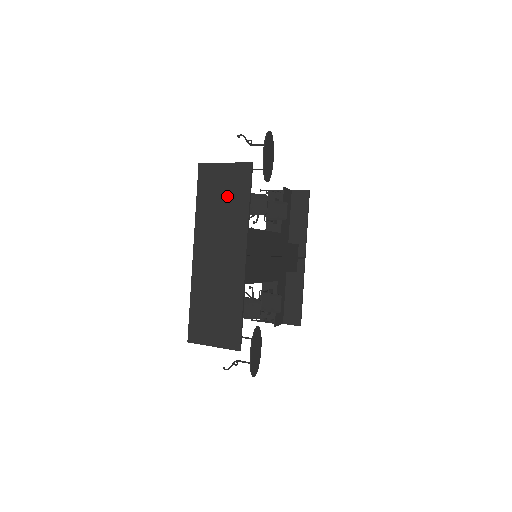
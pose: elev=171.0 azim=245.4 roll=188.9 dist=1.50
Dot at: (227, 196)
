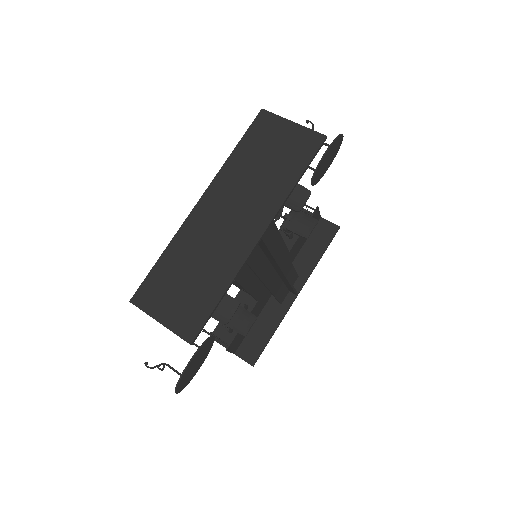
Dot at: (277, 158)
